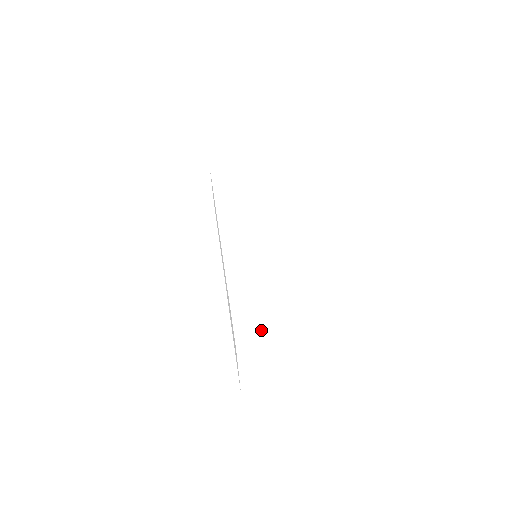
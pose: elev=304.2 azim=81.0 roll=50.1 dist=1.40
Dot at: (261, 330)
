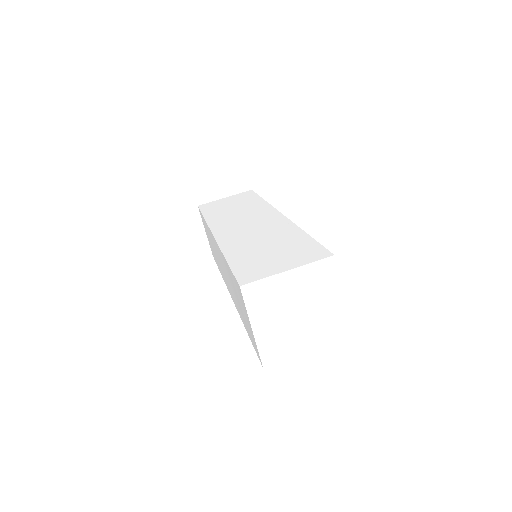
Dot at: (265, 270)
